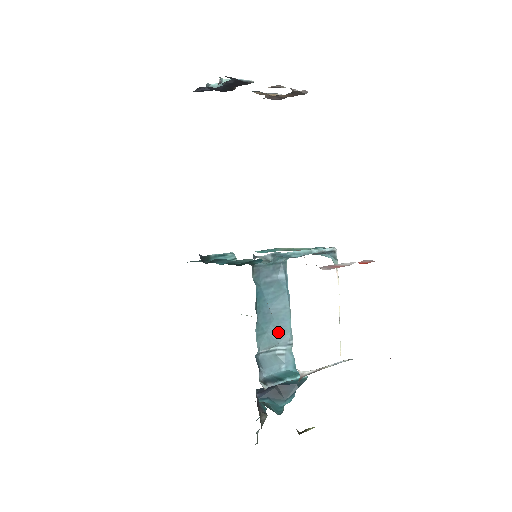
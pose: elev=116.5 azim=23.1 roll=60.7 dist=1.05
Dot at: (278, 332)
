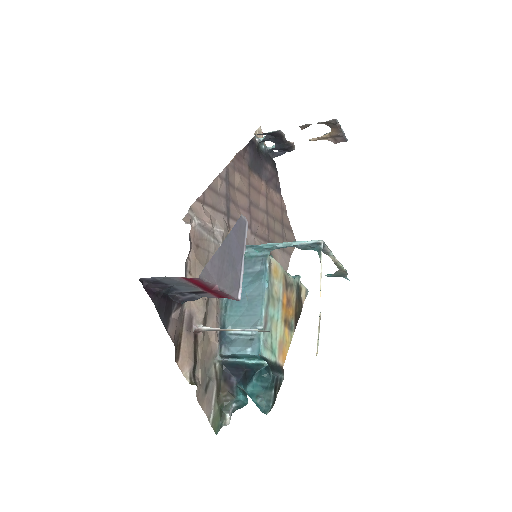
Dot at: (250, 317)
